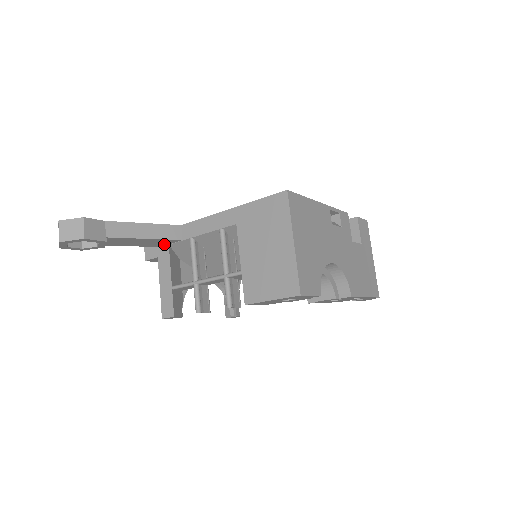
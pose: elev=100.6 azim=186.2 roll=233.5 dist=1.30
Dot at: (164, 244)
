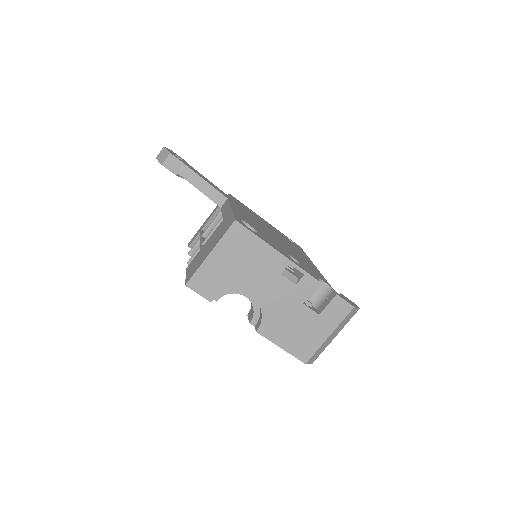
Dot at: occluded
